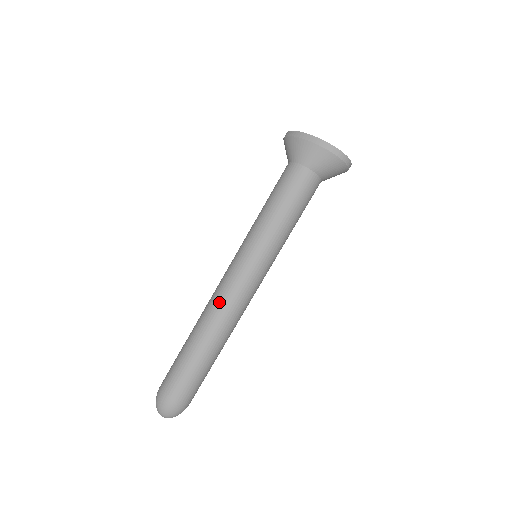
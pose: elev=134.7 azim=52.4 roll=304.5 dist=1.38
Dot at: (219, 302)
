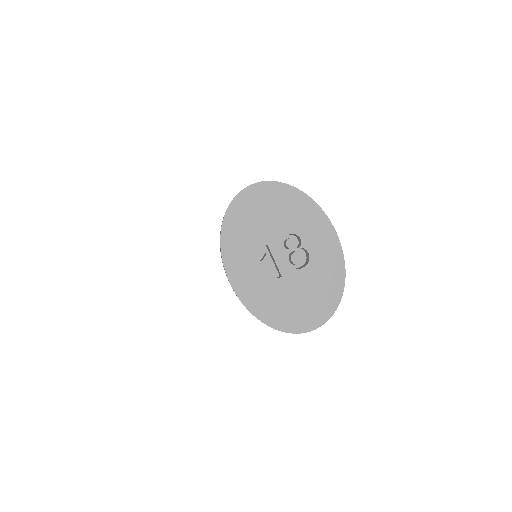
Dot at: occluded
